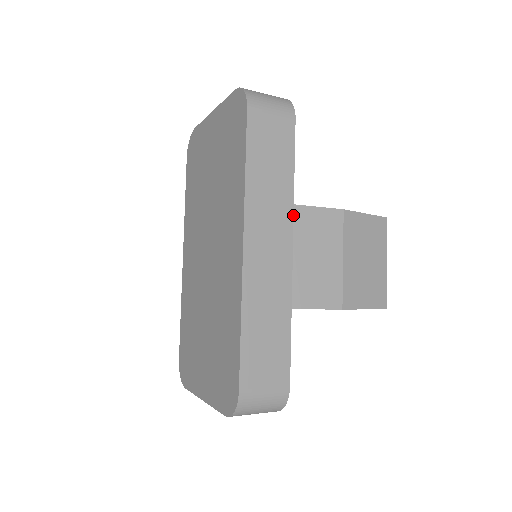
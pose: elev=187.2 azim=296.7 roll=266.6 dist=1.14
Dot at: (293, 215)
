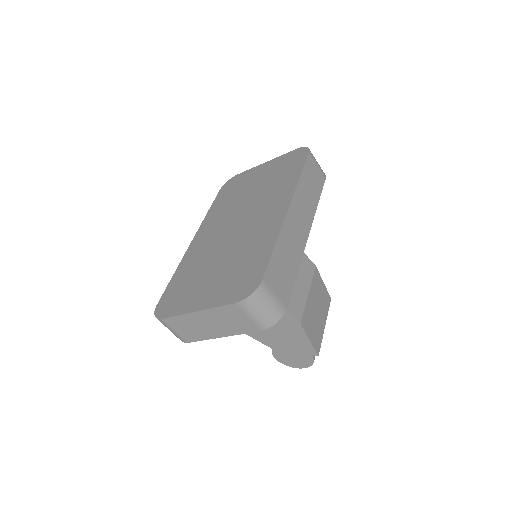
Dot at: occluded
